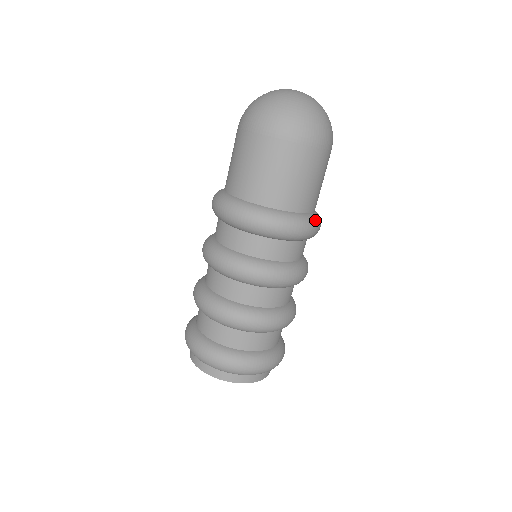
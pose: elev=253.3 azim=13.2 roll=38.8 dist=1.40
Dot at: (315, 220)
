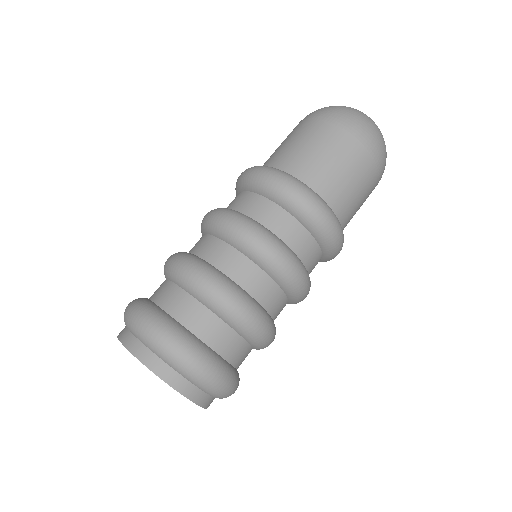
Dot at: (337, 220)
